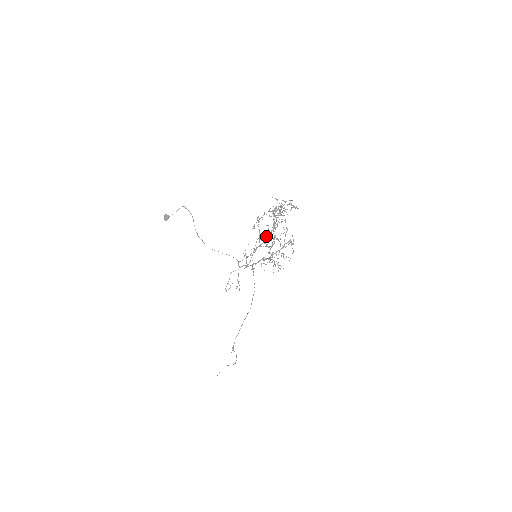
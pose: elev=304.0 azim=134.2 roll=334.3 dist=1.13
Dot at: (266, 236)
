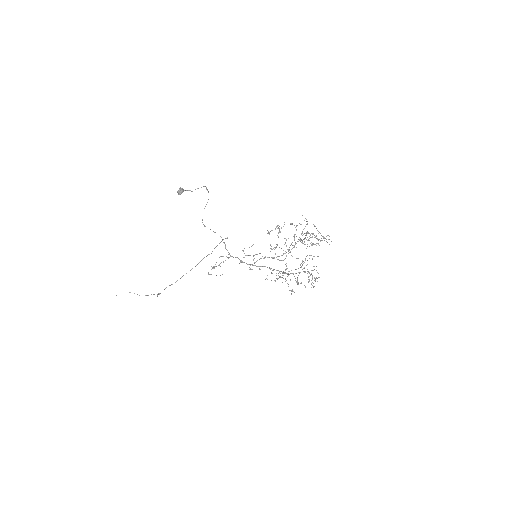
Dot at: occluded
